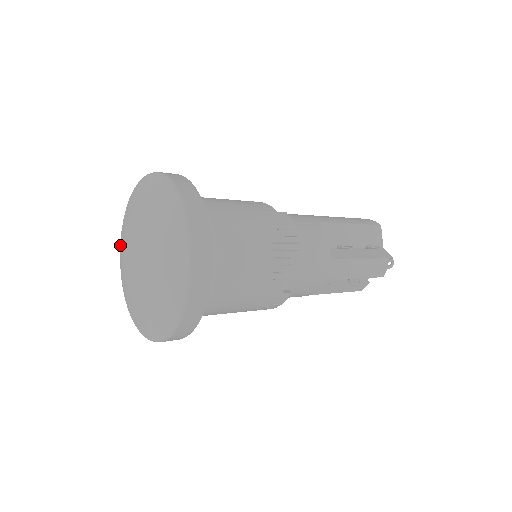
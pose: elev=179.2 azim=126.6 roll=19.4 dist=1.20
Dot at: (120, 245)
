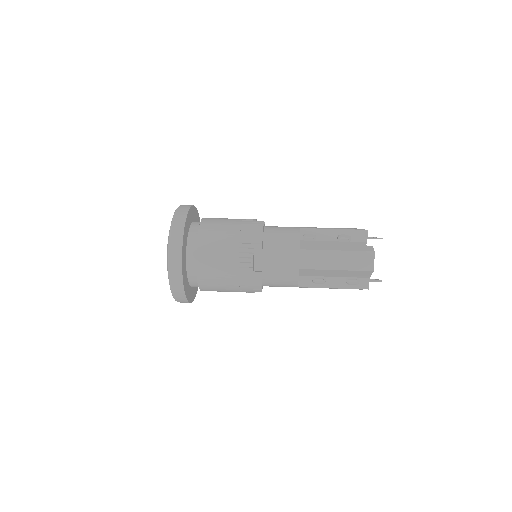
Dot at: occluded
